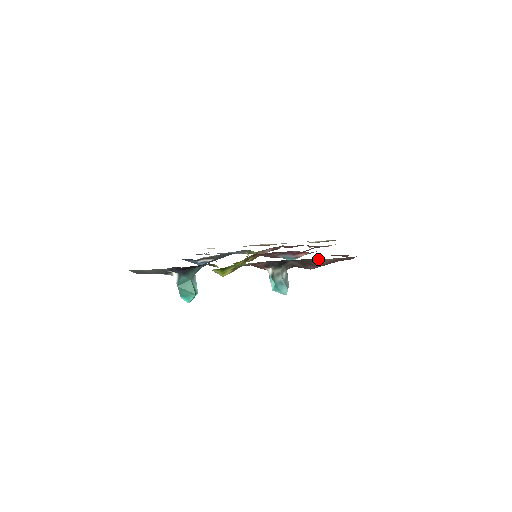
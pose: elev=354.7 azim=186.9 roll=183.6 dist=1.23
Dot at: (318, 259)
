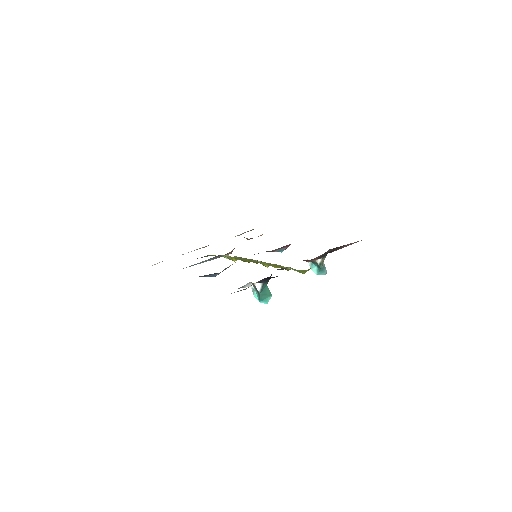
Dot at: (350, 243)
